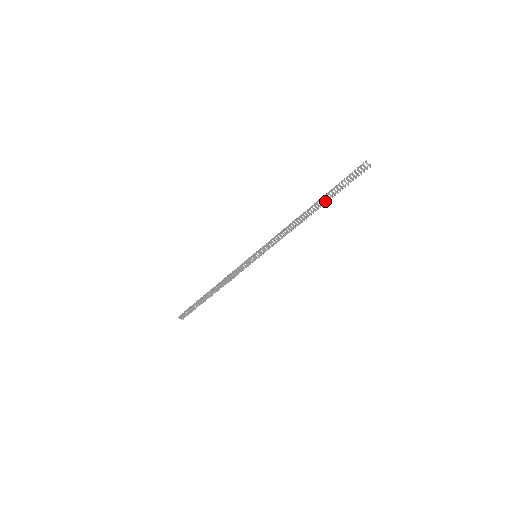
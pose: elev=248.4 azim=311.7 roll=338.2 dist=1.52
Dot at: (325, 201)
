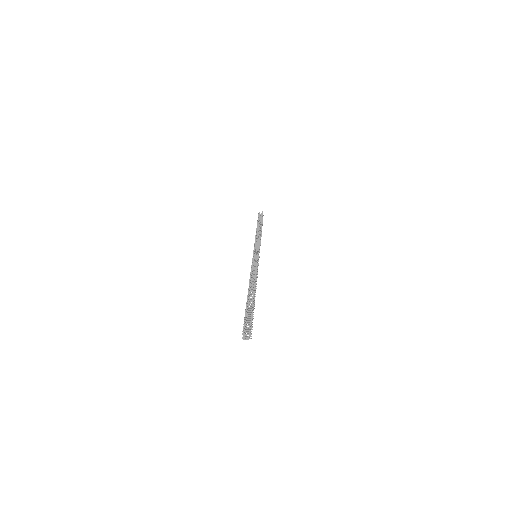
Dot at: (252, 300)
